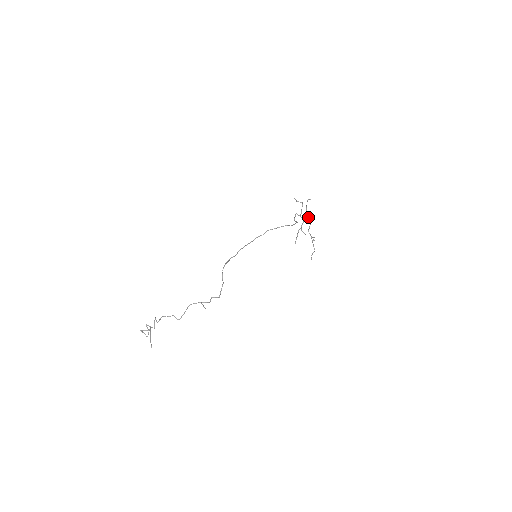
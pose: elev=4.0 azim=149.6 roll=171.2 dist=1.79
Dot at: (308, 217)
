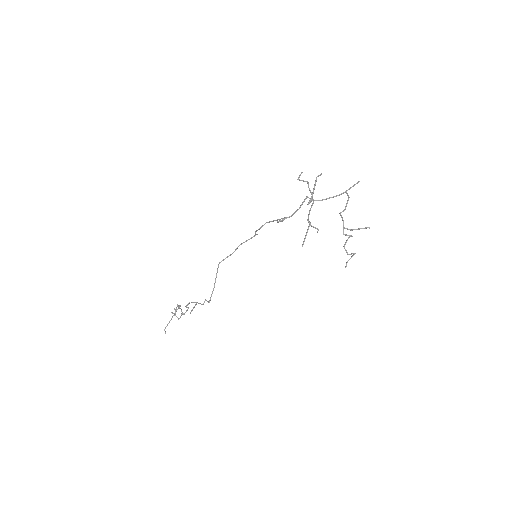
Dot at: occluded
